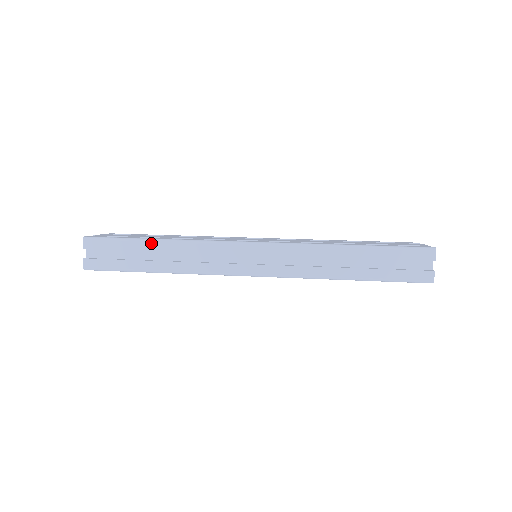
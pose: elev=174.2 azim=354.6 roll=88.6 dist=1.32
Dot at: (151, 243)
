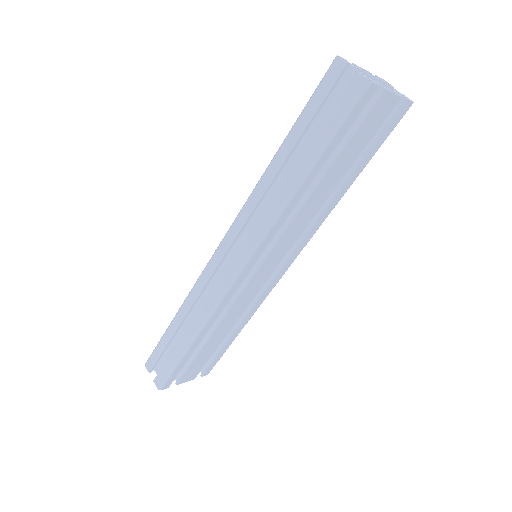
Dot at: (172, 324)
